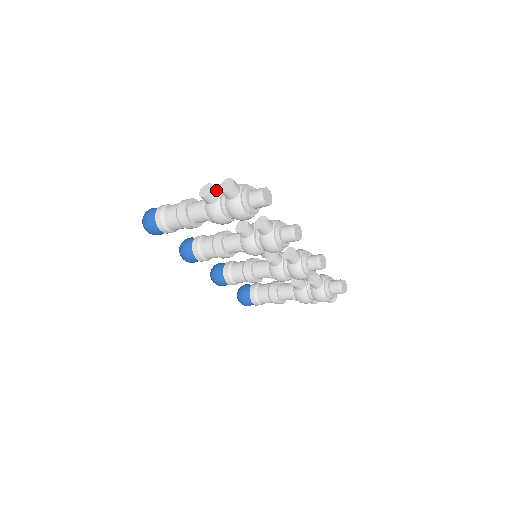
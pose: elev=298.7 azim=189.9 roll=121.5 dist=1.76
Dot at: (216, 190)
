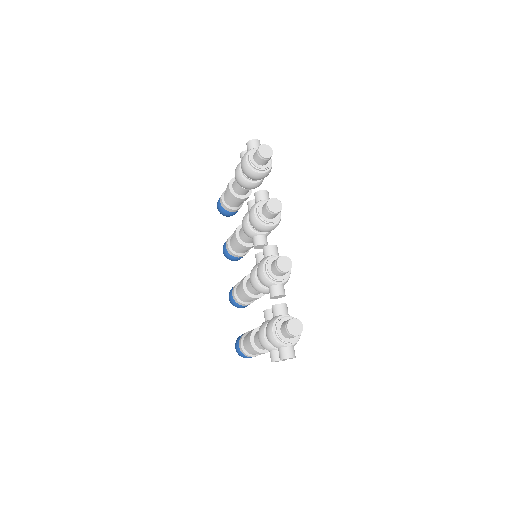
Dot at: occluded
